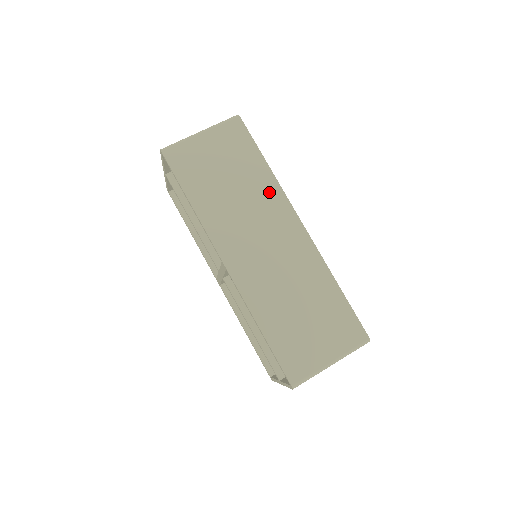
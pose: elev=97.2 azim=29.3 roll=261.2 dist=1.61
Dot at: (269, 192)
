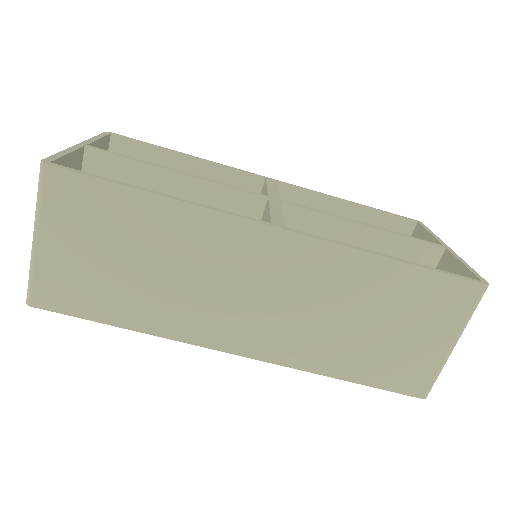
Dot at: (197, 230)
